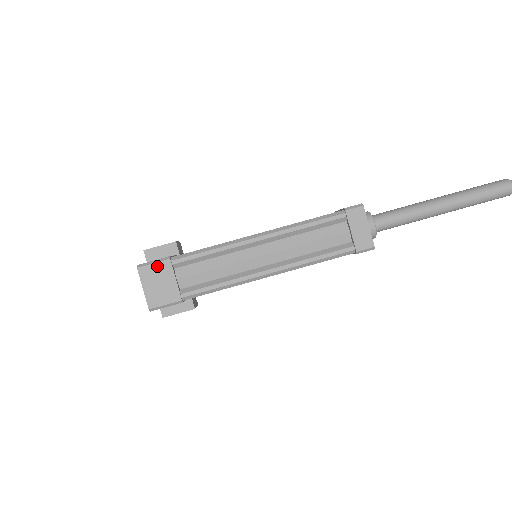
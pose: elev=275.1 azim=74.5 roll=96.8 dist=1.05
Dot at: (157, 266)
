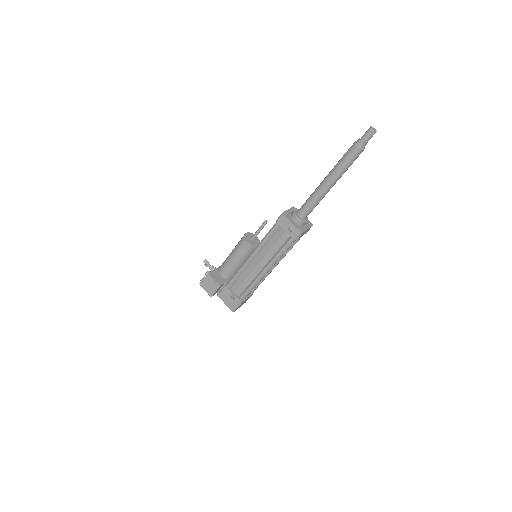
Dot at: occluded
